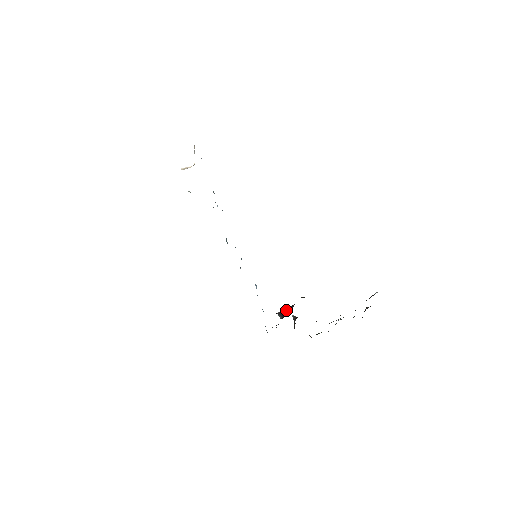
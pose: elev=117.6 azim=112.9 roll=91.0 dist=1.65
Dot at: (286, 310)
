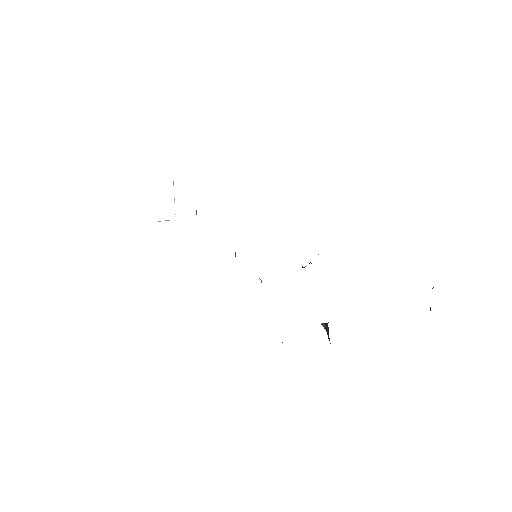
Dot at: occluded
